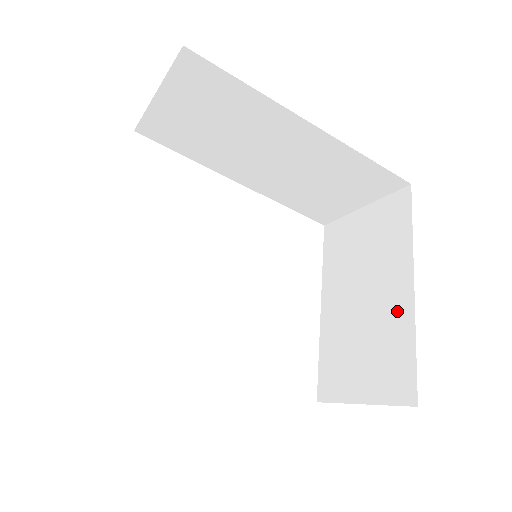
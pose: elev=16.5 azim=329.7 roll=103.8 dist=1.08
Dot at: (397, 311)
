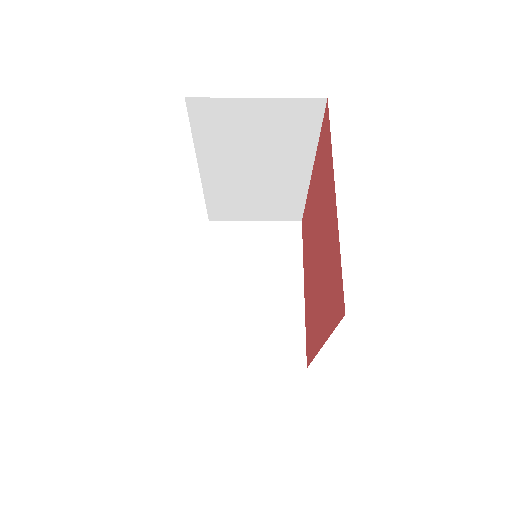
Dot at: (290, 306)
